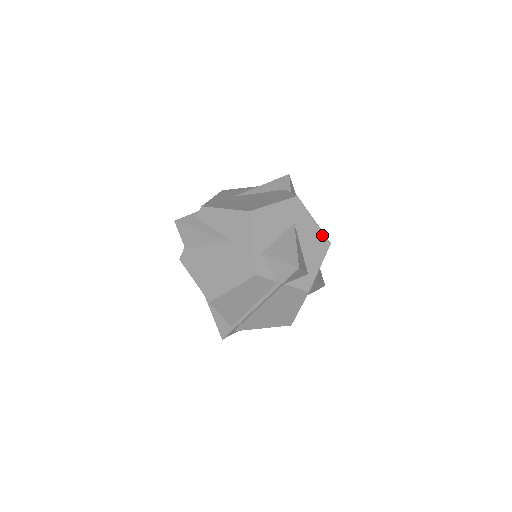
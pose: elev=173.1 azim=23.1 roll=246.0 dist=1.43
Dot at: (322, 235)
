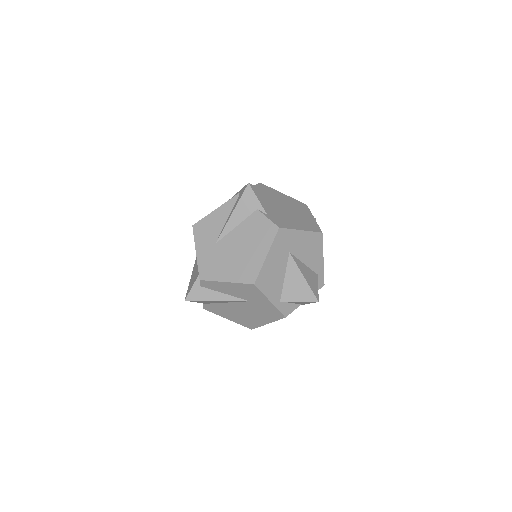
Dot at: (313, 235)
